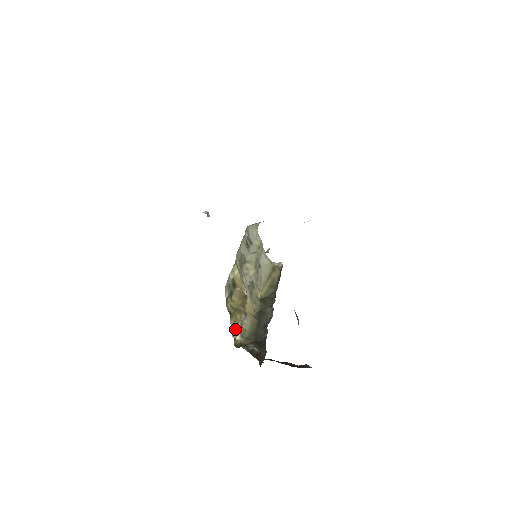
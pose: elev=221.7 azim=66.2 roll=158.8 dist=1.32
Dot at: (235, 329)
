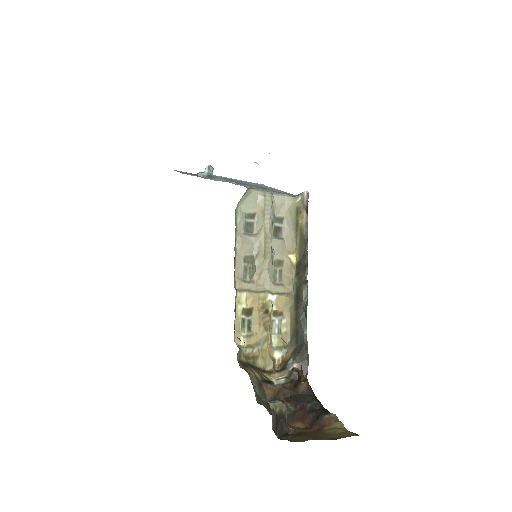
Dot at: (267, 361)
